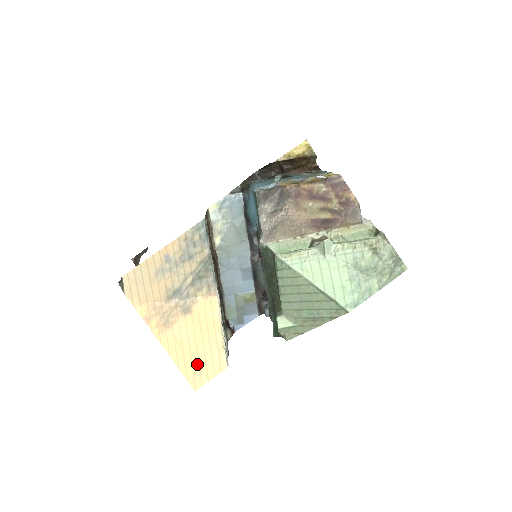
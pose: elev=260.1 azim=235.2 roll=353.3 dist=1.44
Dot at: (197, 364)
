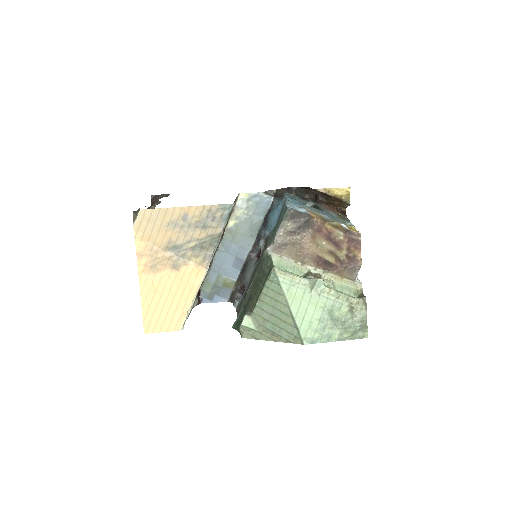
Dot at: (159, 314)
